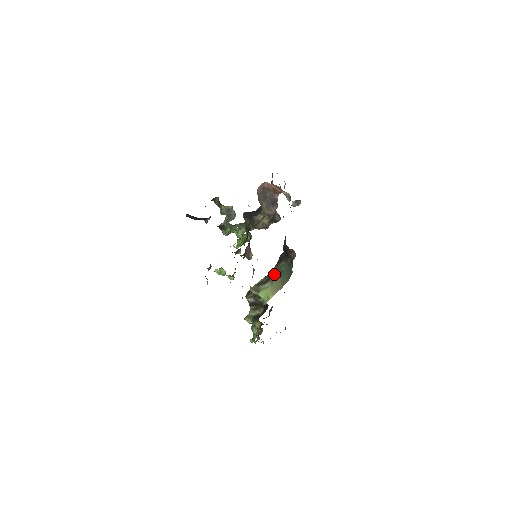
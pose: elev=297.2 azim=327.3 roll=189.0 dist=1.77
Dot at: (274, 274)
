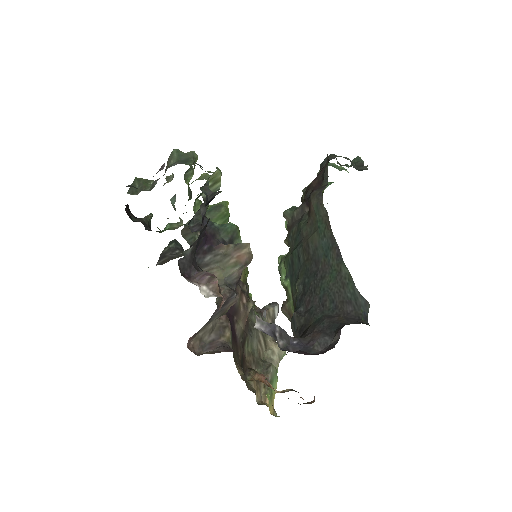
Dot at: occluded
